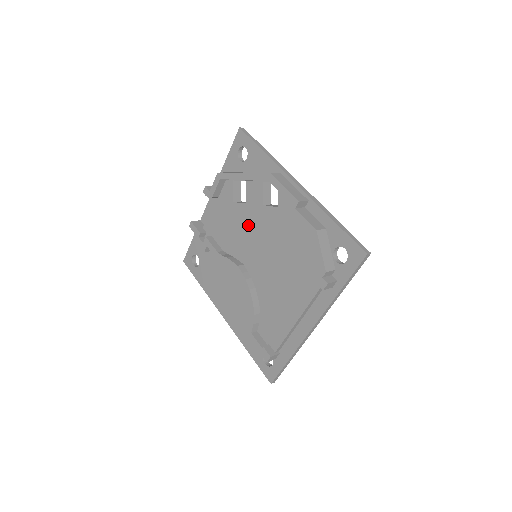
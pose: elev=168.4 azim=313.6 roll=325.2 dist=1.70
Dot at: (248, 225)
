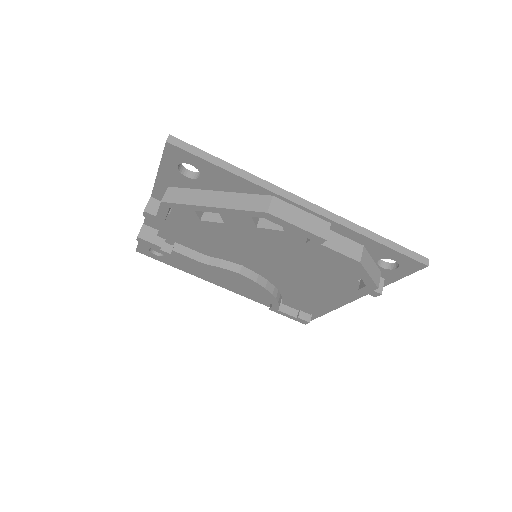
Dot at: (237, 240)
